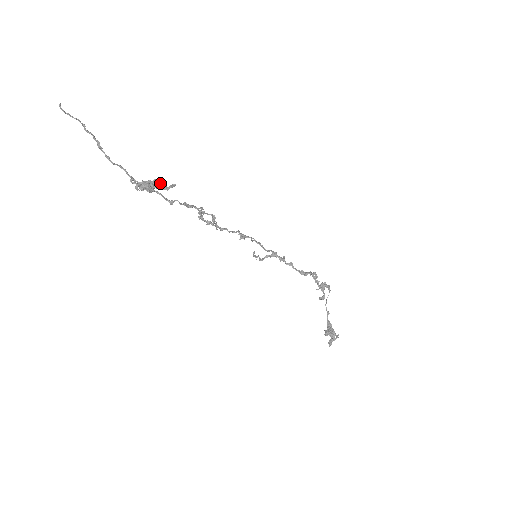
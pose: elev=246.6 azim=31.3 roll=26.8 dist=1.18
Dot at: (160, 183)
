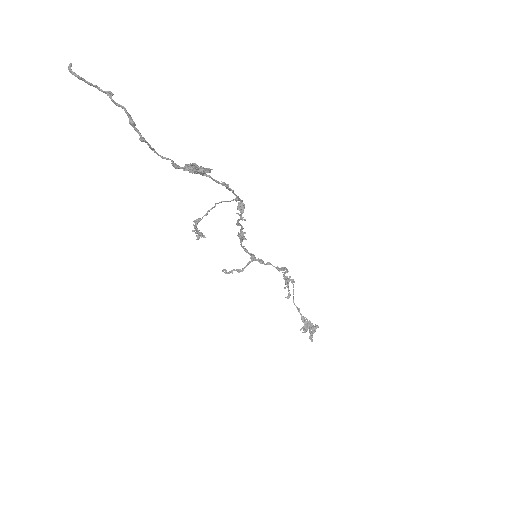
Dot at: (200, 166)
